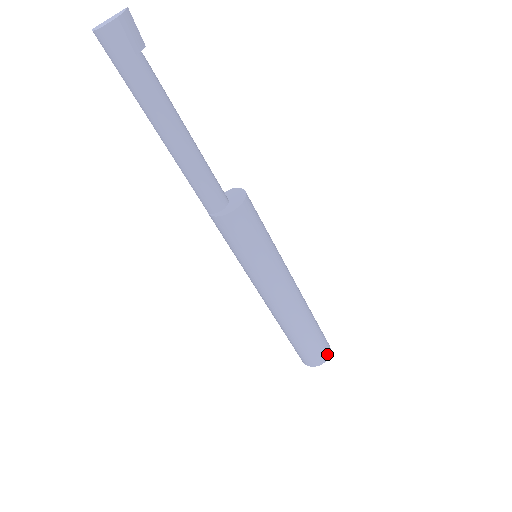
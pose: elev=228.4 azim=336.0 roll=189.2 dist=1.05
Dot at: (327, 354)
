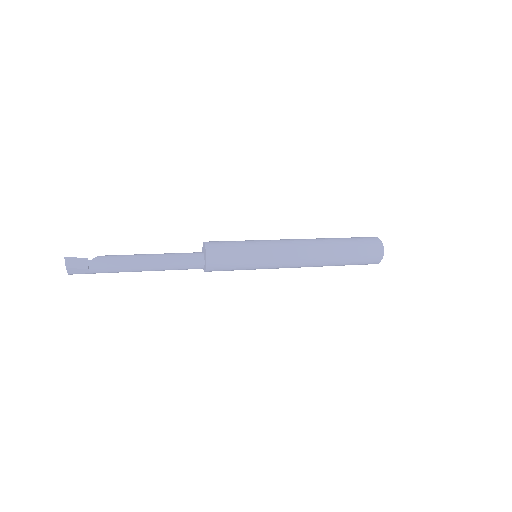
Dot at: (379, 253)
